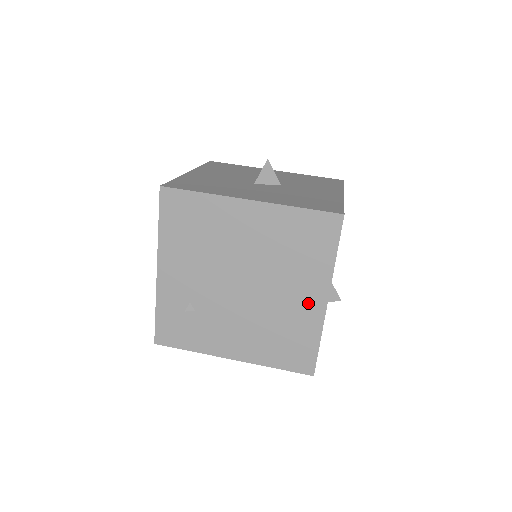
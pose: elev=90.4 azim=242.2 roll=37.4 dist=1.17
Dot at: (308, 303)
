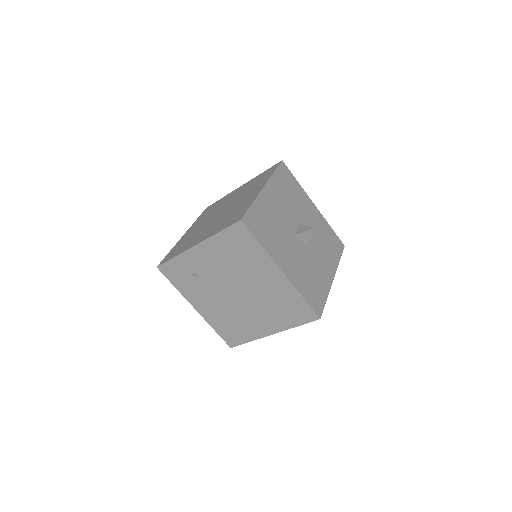
Dot at: (261, 327)
